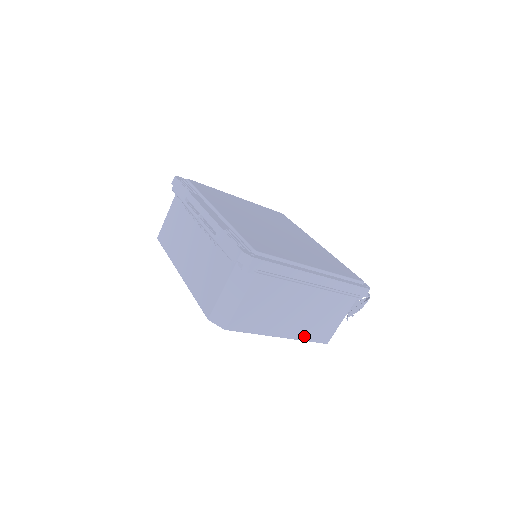
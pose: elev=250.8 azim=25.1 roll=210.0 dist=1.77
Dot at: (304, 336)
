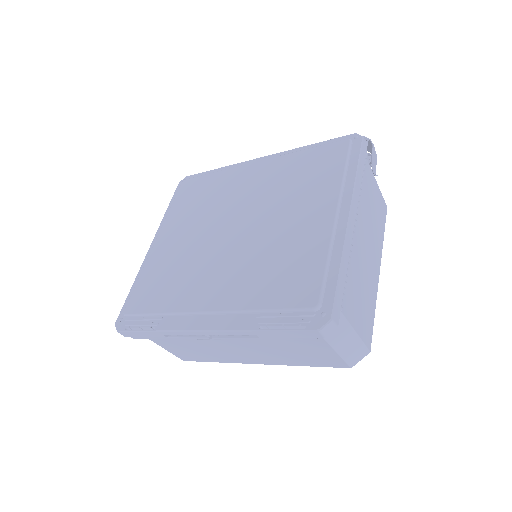
Dot at: (381, 240)
